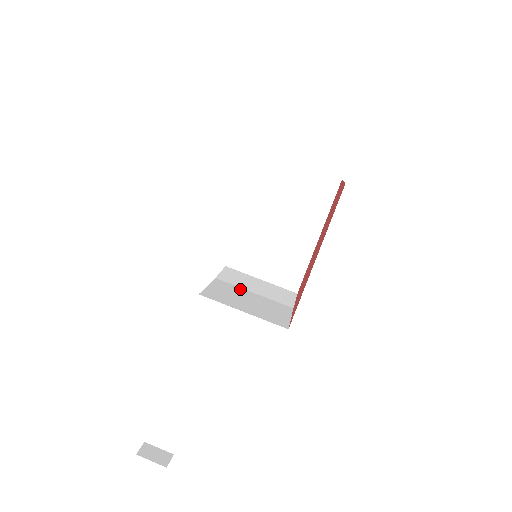
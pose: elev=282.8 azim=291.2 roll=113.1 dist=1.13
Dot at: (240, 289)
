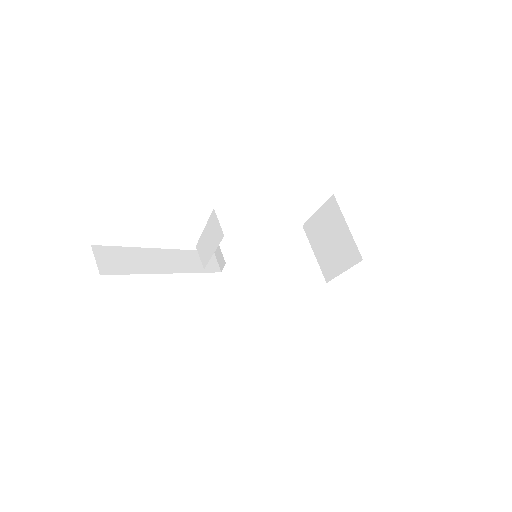
Dot at: occluded
